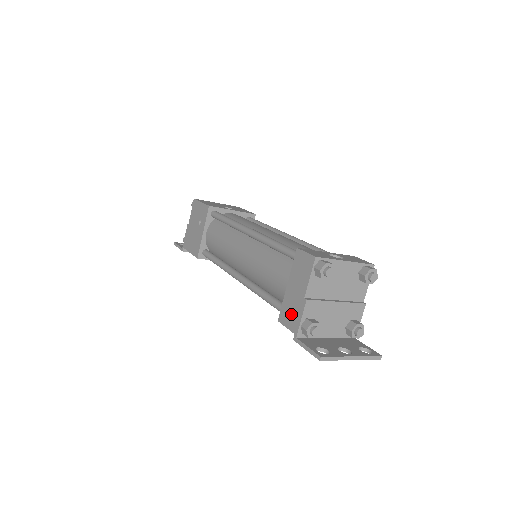
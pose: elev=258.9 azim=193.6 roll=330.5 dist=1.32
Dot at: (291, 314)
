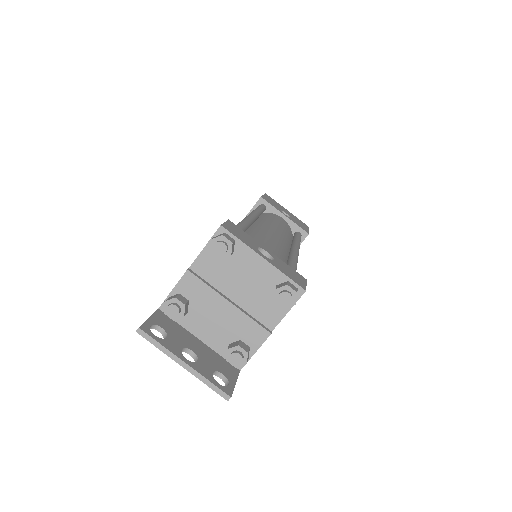
Dot at: occluded
